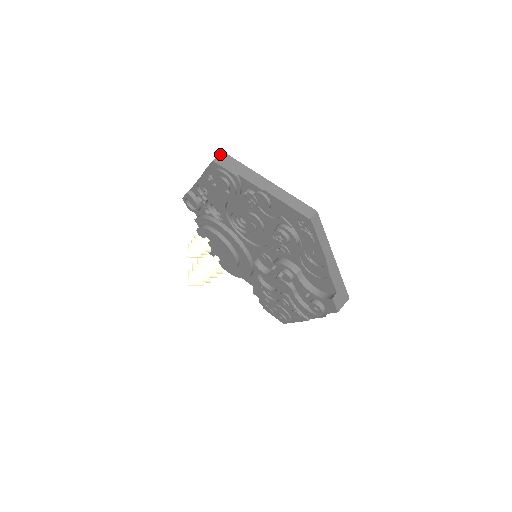
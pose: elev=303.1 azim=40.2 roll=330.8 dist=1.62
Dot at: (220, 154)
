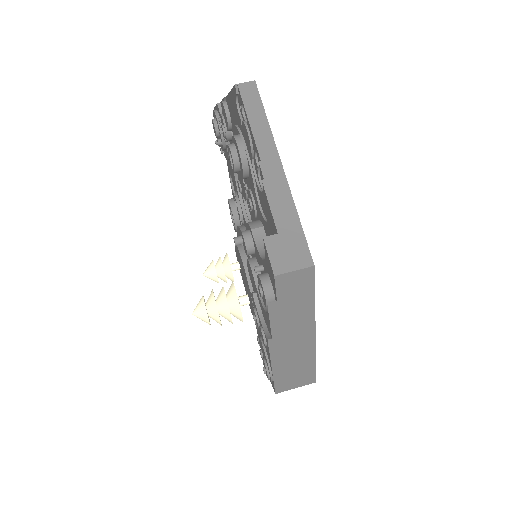
Dot at: occluded
